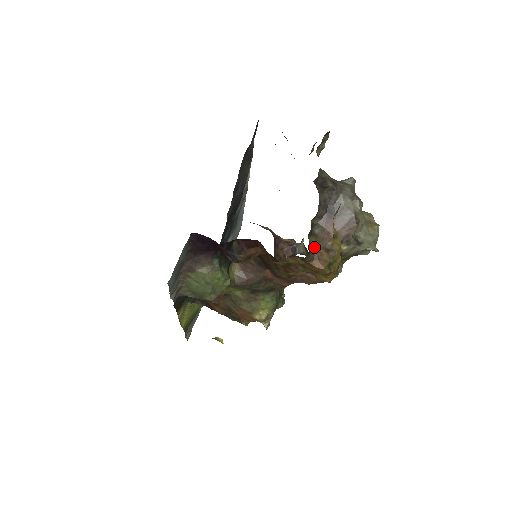
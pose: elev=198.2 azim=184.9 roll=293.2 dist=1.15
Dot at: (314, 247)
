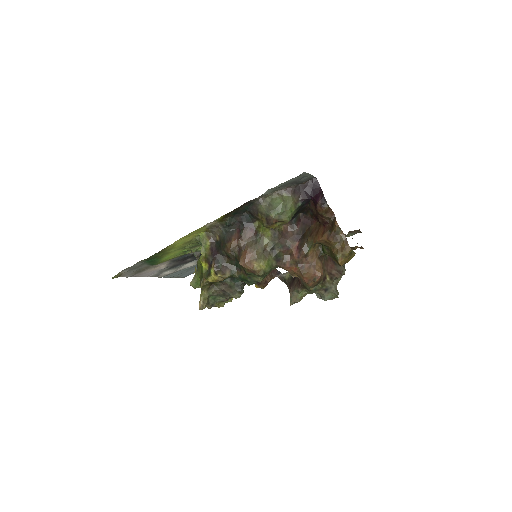
Dot at: occluded
